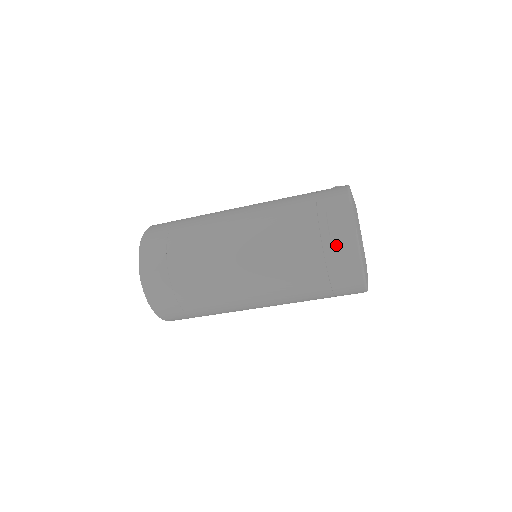
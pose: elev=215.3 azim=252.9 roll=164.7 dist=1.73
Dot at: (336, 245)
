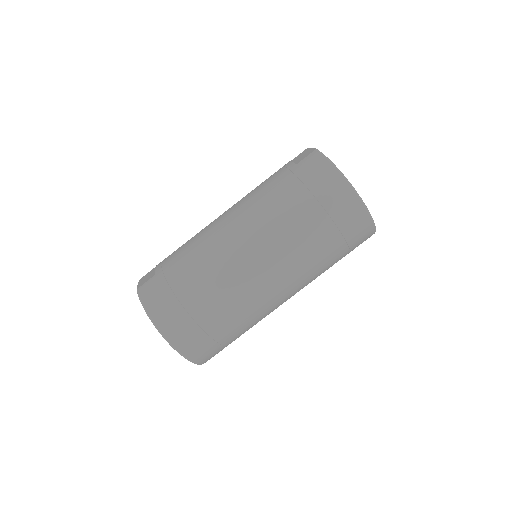
Dot at: (302, 164)
